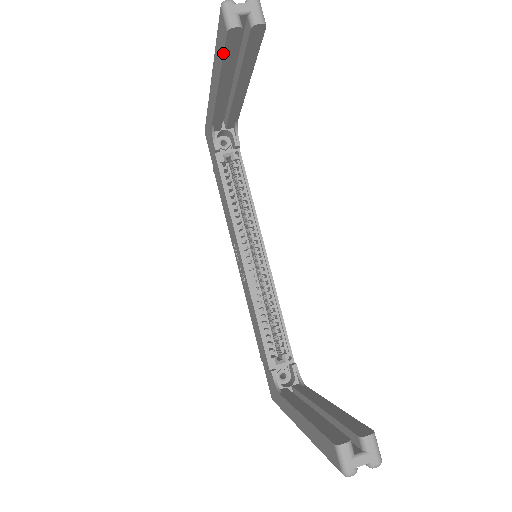
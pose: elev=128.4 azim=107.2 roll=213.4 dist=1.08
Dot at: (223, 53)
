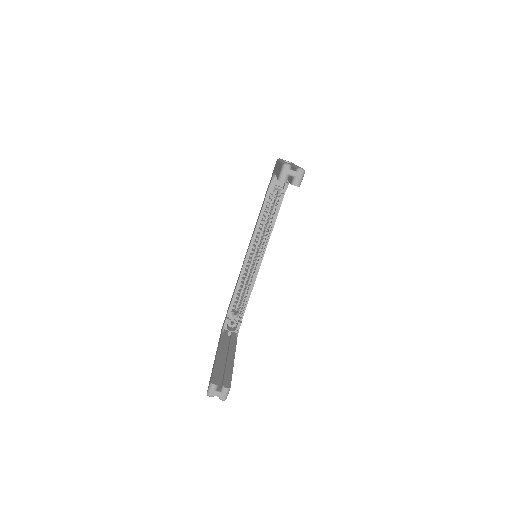
Dot at: occluded
